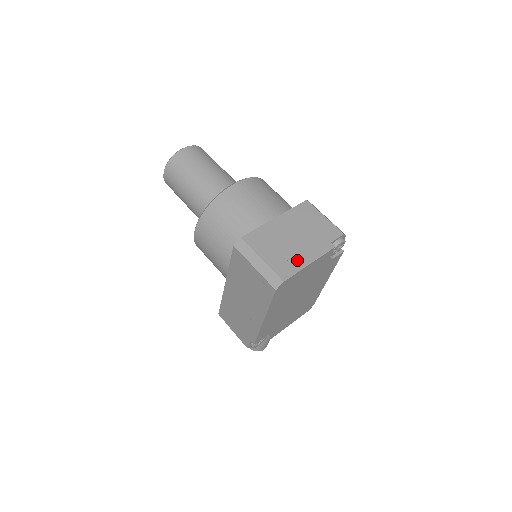
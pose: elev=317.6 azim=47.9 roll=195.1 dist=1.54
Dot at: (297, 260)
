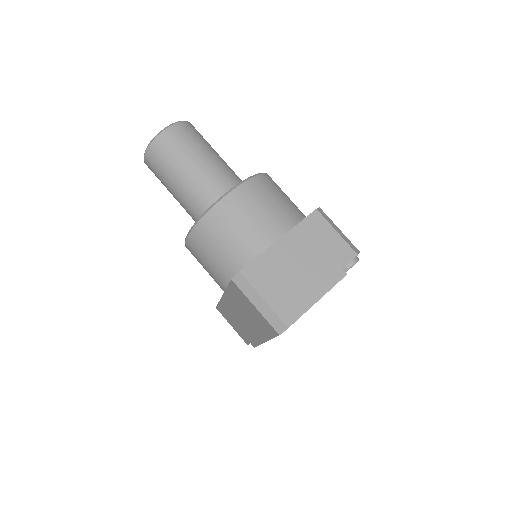
Dot at: (304, 297)
